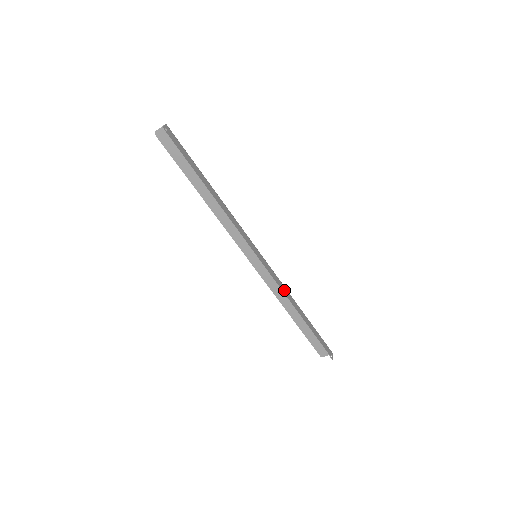
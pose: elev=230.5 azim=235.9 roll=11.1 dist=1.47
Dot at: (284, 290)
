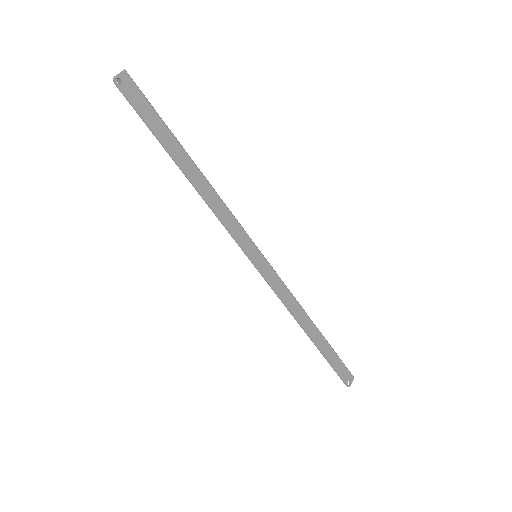
Dot at: (290, 303)
